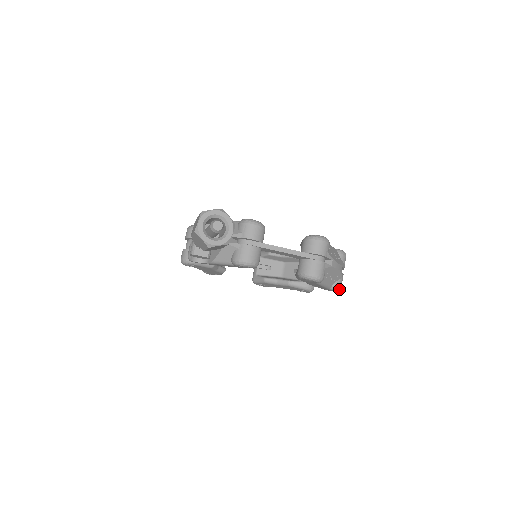
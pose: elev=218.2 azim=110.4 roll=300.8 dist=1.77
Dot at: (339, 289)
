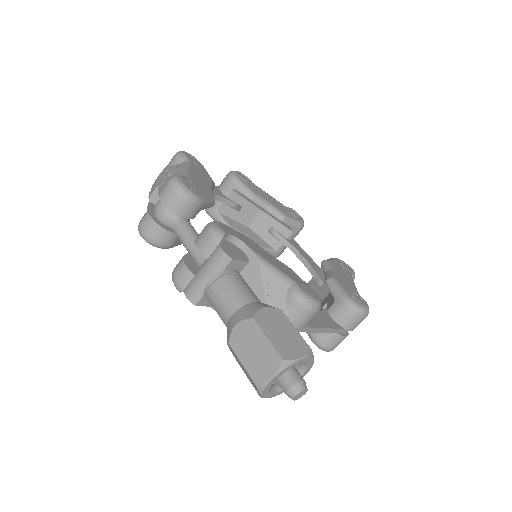
Dot at: occluded
